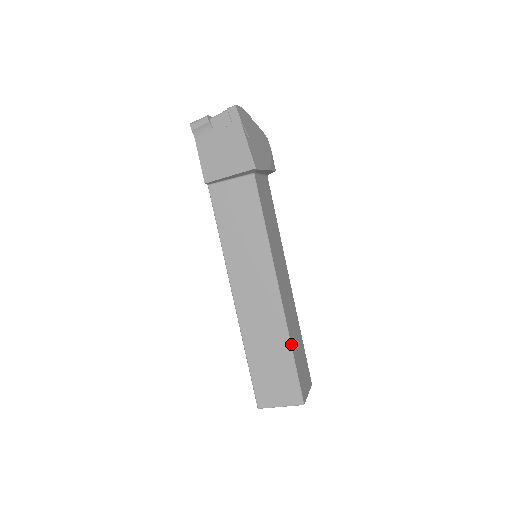
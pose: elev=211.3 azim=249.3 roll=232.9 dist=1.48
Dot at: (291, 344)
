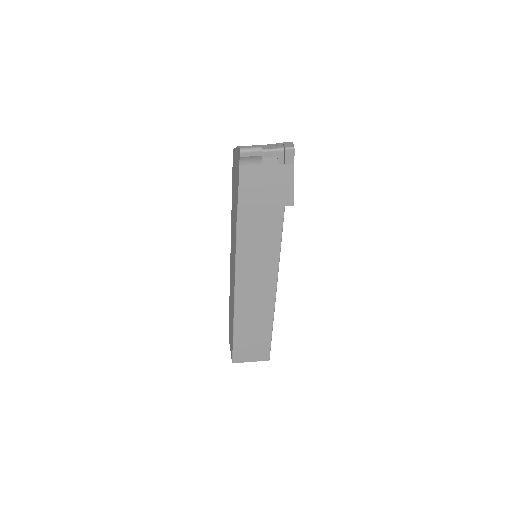
Dot at: occluded
